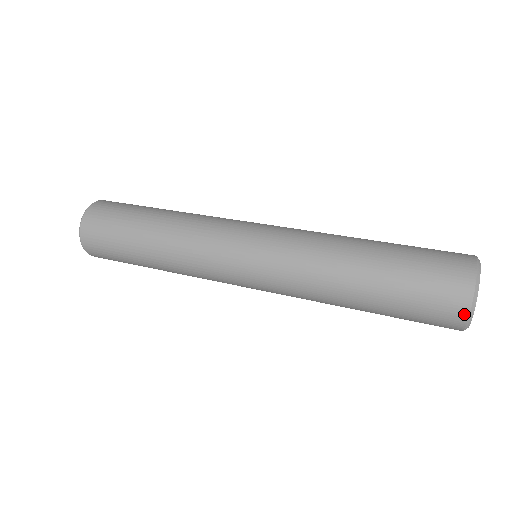
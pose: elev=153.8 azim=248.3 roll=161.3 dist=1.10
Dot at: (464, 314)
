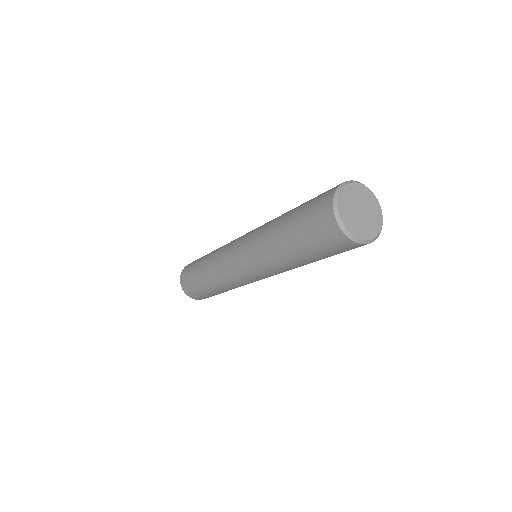
Dot at: (331, 212)
